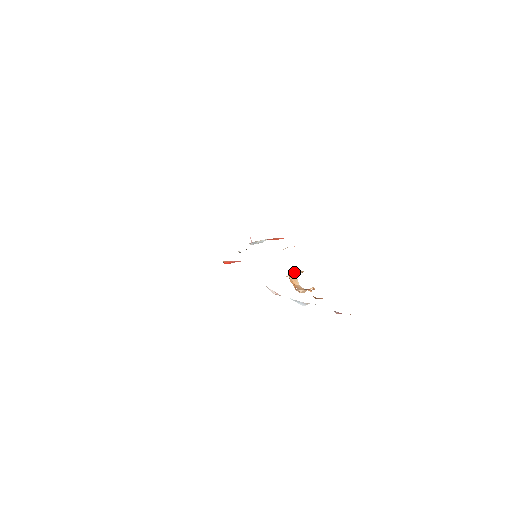
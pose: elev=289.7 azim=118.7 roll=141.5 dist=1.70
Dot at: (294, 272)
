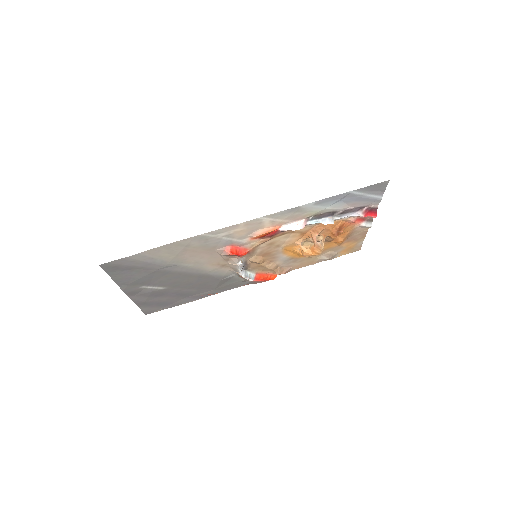
Dot at: occluded
